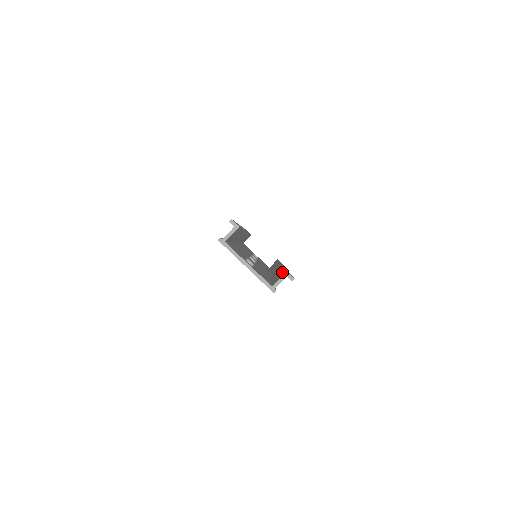
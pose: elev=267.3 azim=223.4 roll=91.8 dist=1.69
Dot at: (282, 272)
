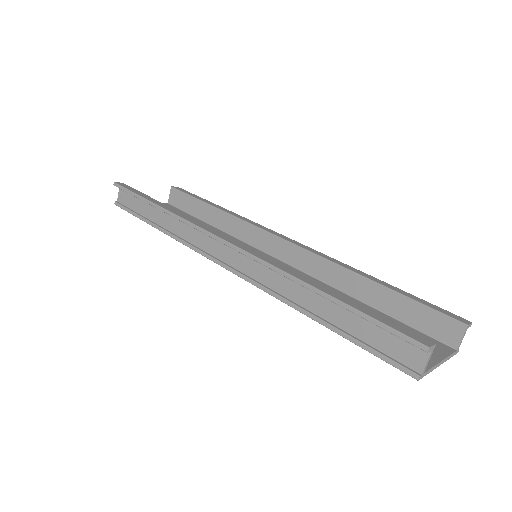
Dot at: (428, 313)
